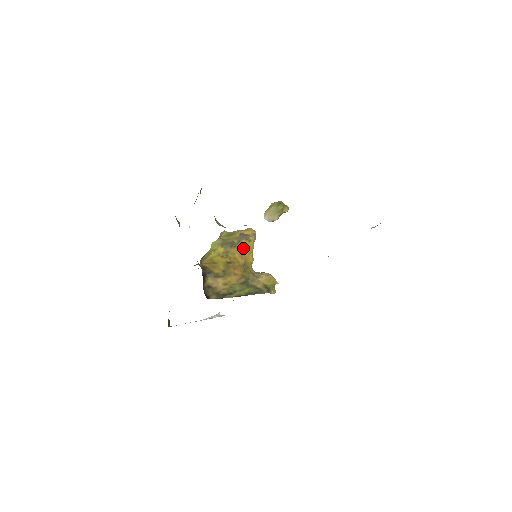
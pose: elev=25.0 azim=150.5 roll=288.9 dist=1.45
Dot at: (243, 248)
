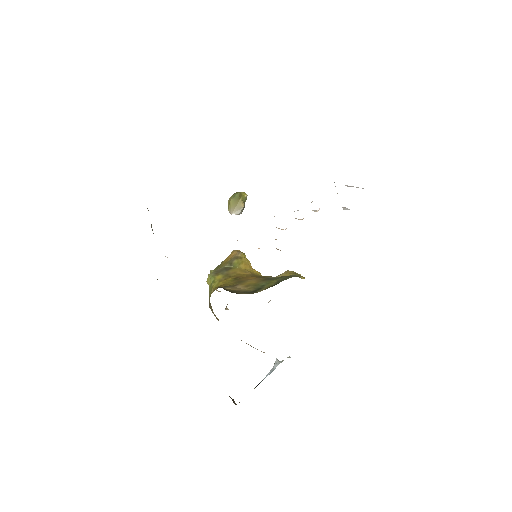
Dot at: (240, 266)
